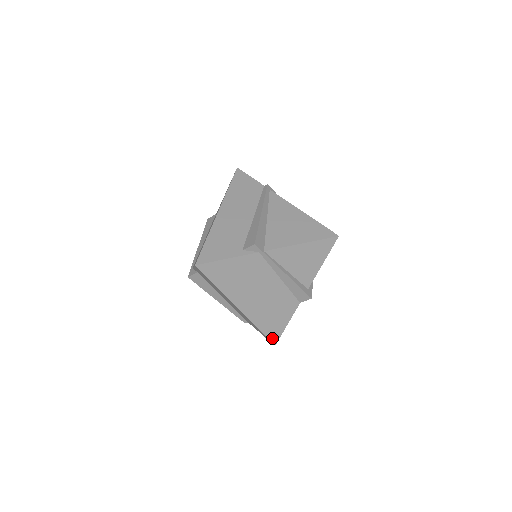
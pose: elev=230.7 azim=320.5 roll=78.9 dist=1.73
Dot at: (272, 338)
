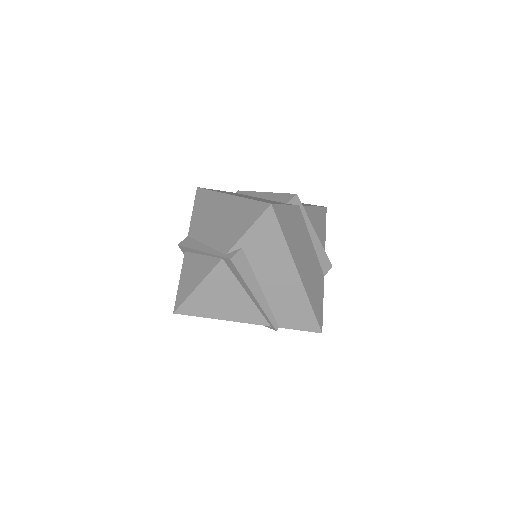
Dot at: (319, 321)
